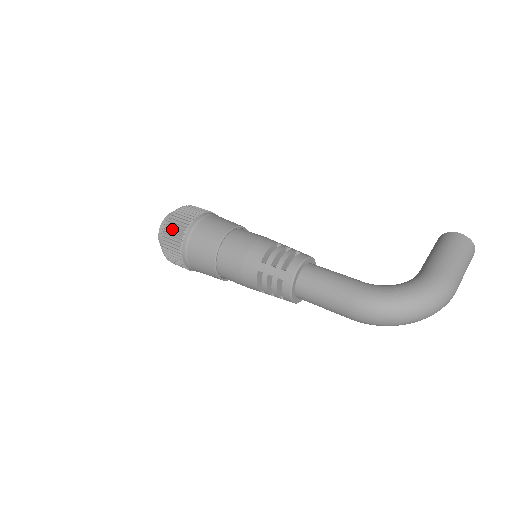
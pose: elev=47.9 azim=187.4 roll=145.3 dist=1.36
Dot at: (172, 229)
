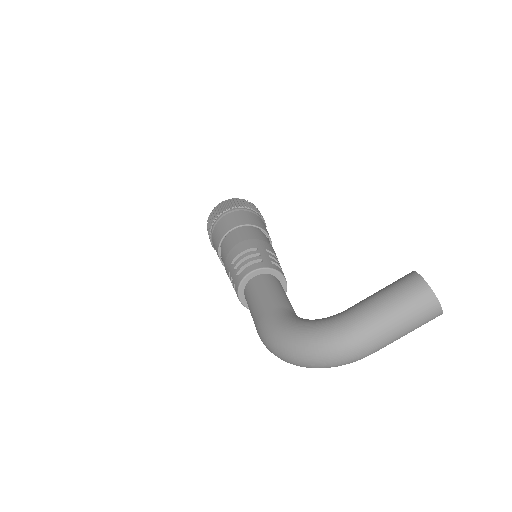
Dot at: (210, 219)
